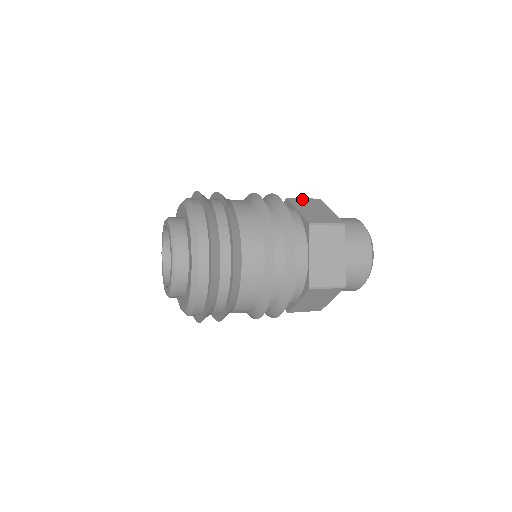
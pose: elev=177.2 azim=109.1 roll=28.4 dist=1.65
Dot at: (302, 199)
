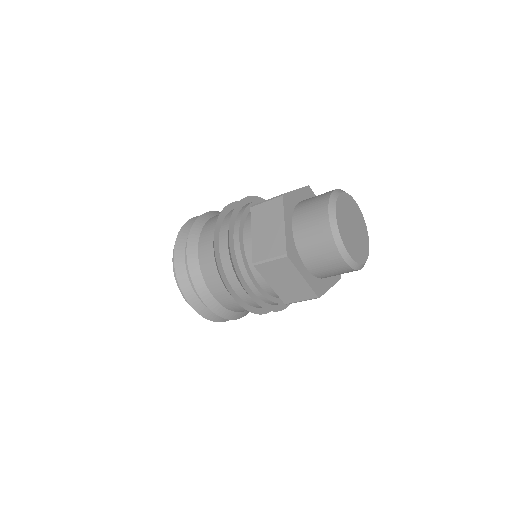
Dot at: occluded
